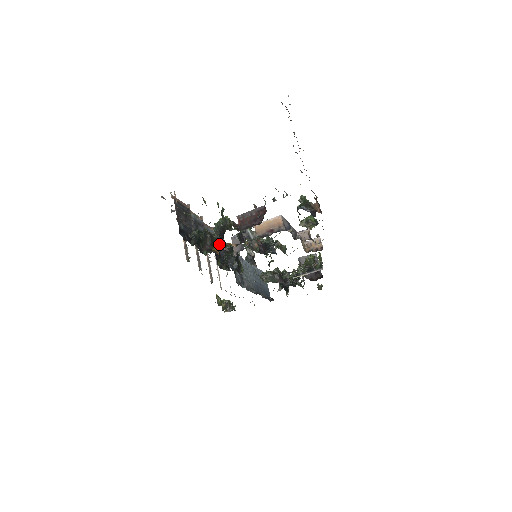
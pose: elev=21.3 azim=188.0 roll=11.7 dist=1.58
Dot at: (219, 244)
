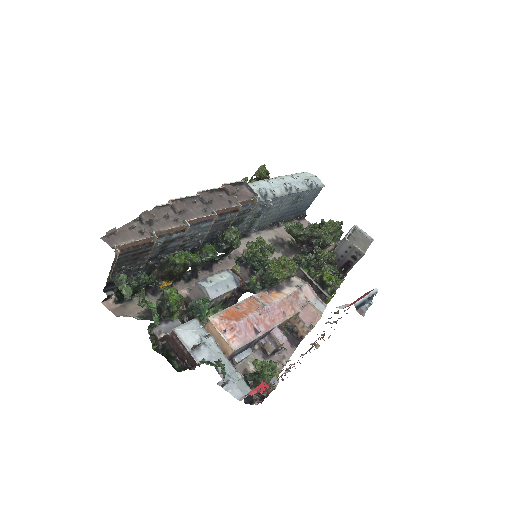
Dot at: (183, 271)
